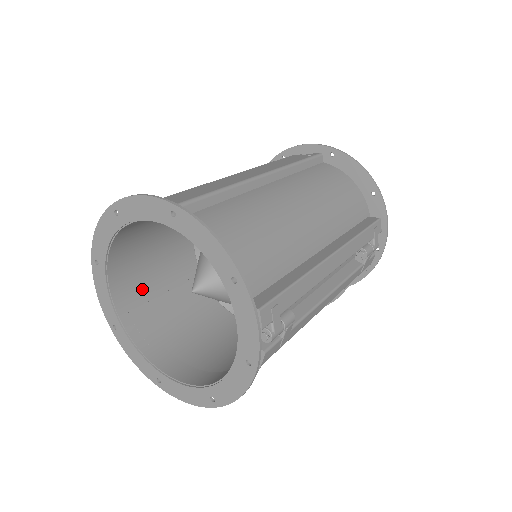
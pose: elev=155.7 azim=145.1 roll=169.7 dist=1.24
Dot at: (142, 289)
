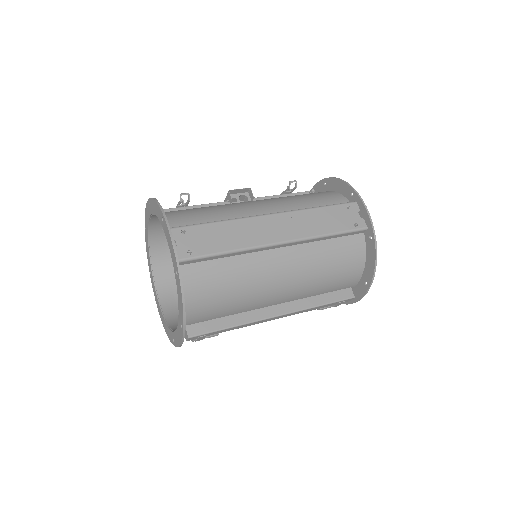
Dot at: occluded
